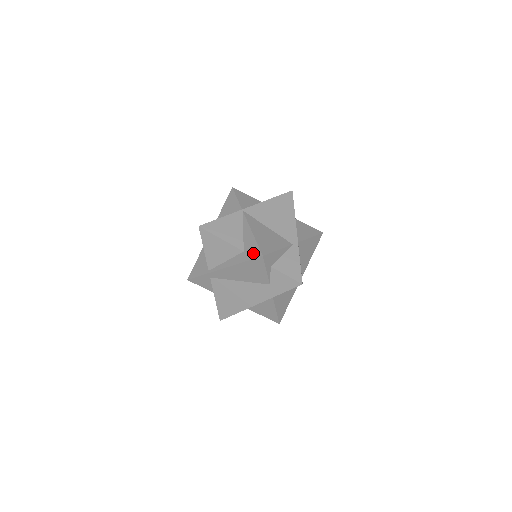
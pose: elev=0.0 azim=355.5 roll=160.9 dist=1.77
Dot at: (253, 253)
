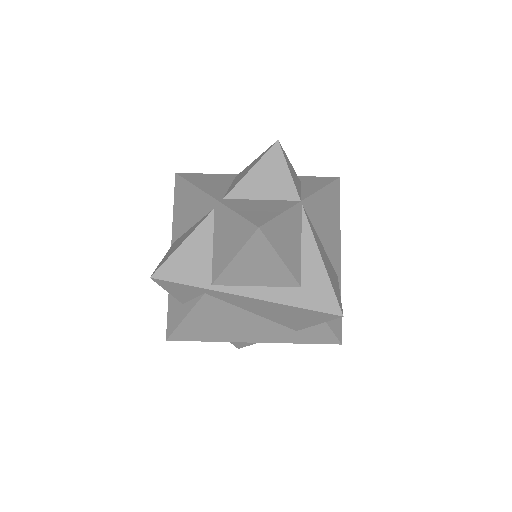
Dot at: (323, 301)
